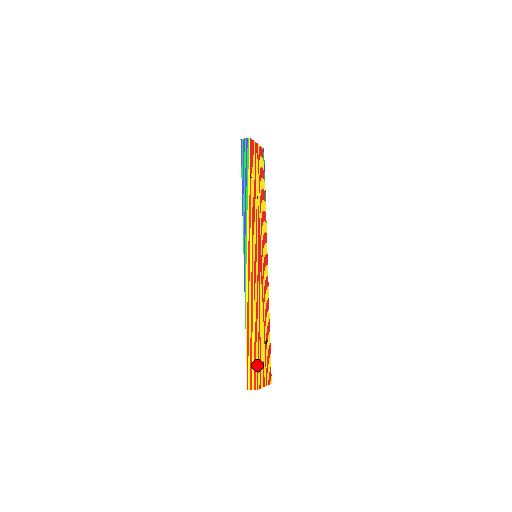
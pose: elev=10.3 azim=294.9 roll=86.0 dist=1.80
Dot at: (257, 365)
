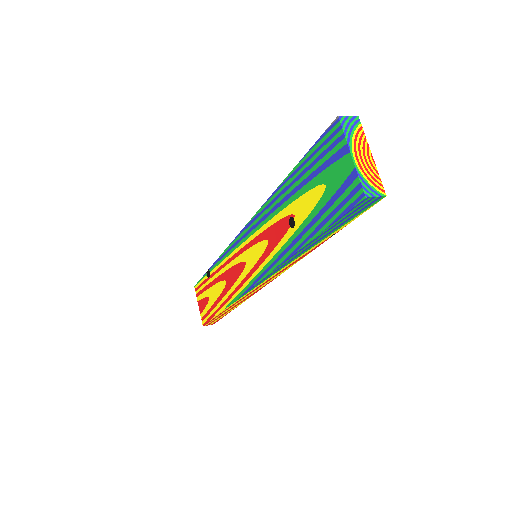
Dot at: occluded
